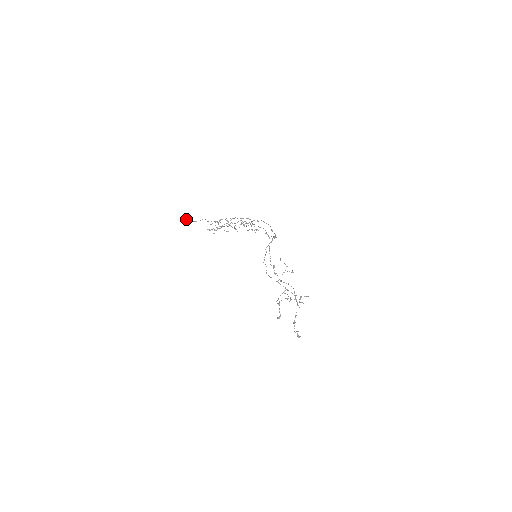
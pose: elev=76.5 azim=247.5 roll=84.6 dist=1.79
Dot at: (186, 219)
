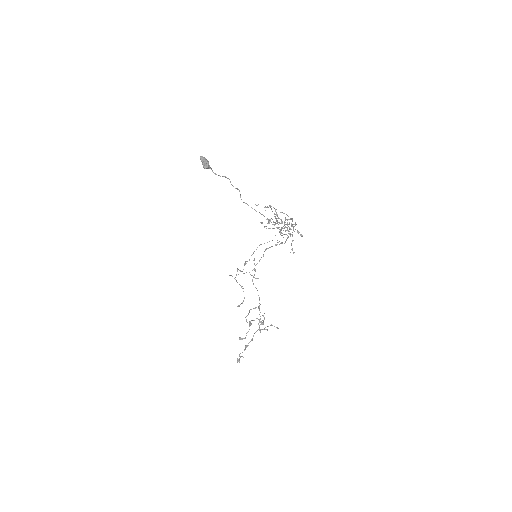
Dot at: (208, 164)
